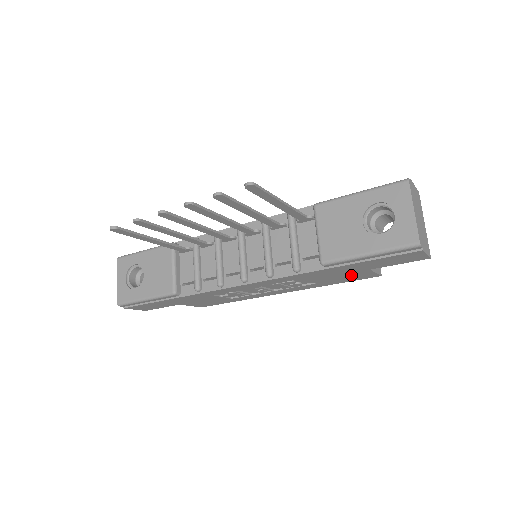
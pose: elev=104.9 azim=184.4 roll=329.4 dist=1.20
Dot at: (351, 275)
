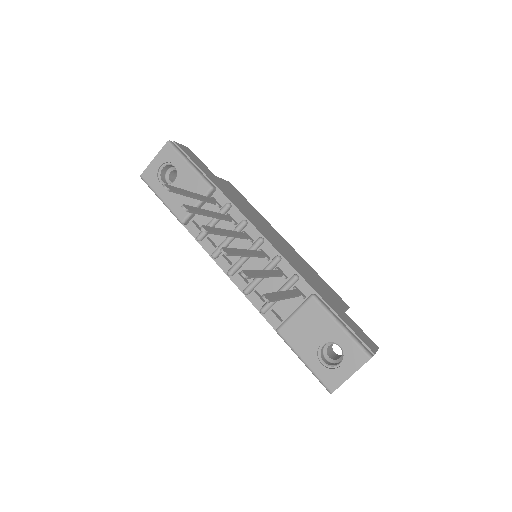
Dot at: occluded
